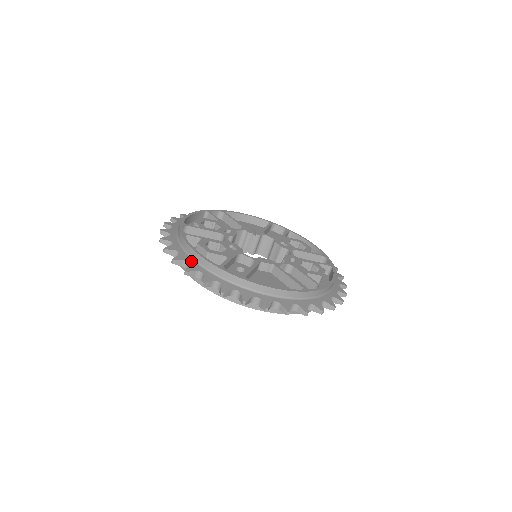
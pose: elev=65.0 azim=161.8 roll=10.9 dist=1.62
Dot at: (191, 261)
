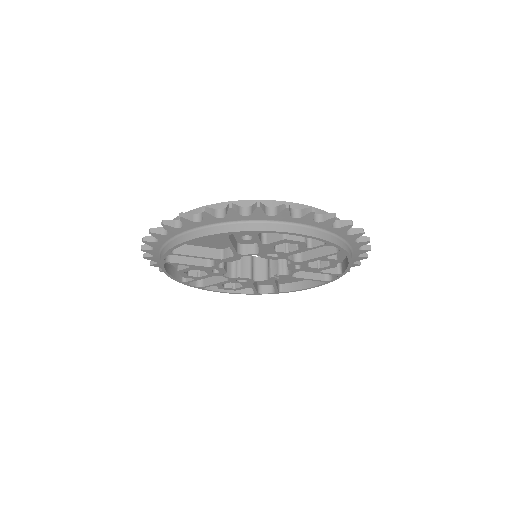
Dot at: occluded
